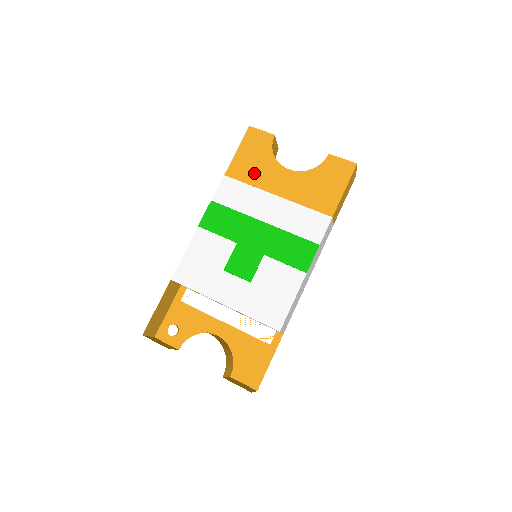
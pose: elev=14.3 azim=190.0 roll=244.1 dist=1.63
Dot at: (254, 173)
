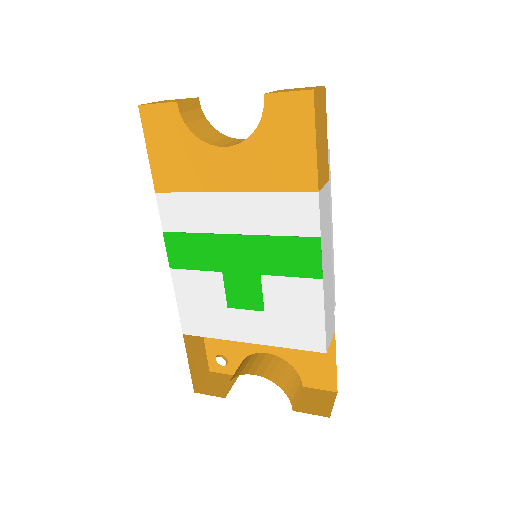
Dot at: (186, 173)
